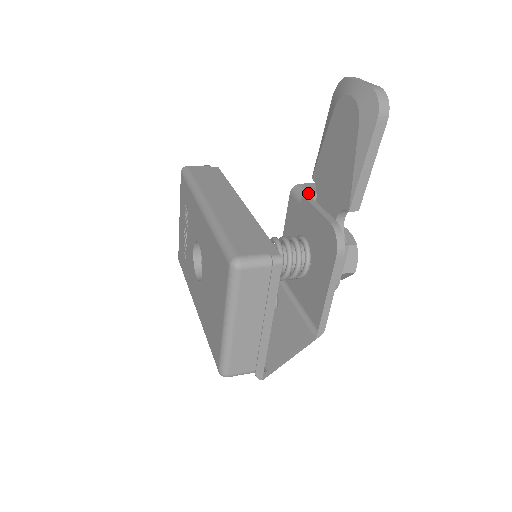
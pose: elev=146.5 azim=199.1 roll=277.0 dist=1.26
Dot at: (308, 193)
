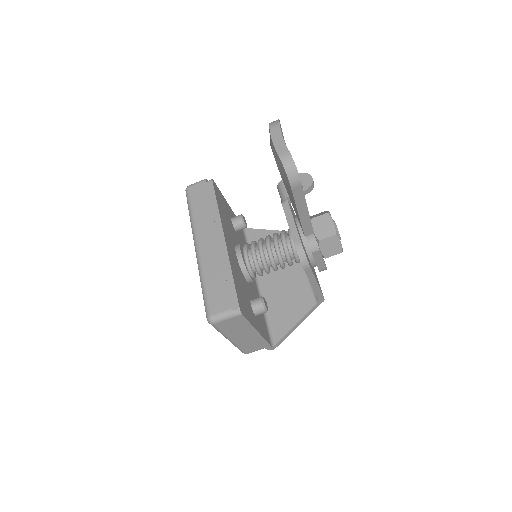
Dot at: (286, 195)
